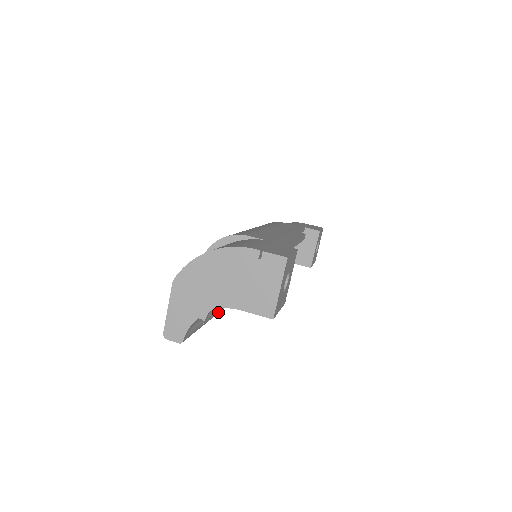
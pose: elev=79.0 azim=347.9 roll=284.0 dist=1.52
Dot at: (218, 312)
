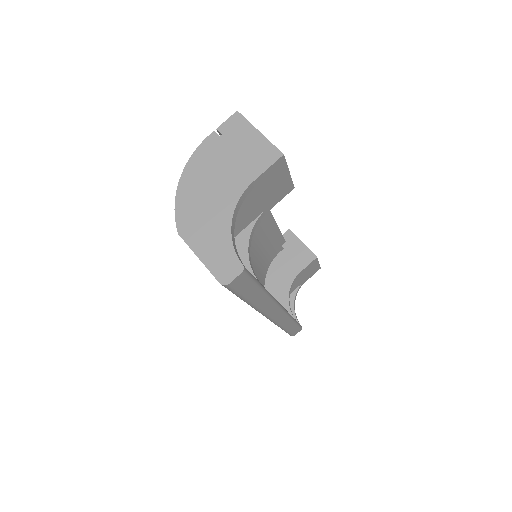
Dot at: (270, 294)
